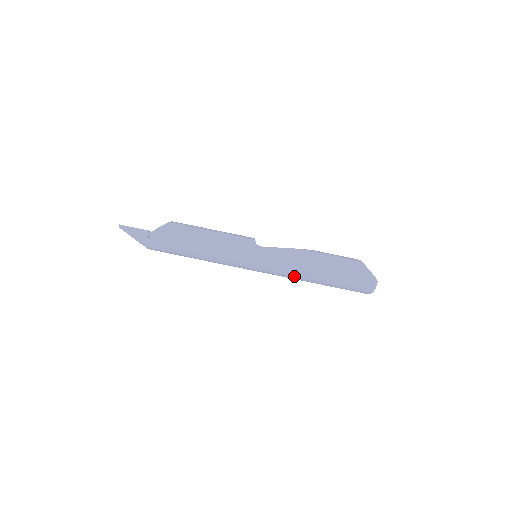
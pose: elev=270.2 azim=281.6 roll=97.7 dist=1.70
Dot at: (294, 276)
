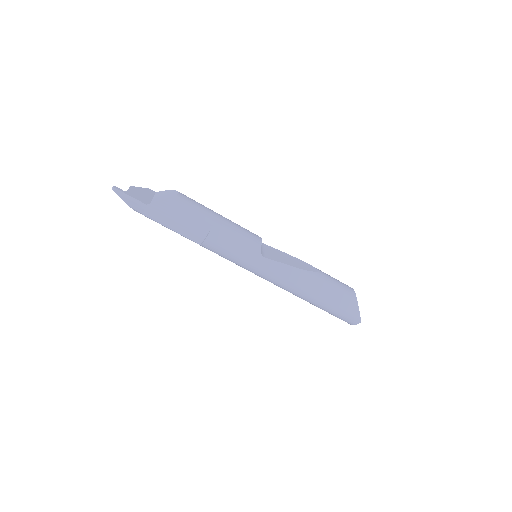
Dot at: (286, 290)
